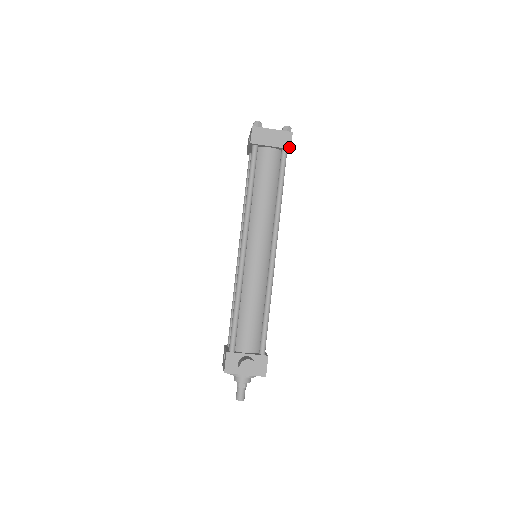
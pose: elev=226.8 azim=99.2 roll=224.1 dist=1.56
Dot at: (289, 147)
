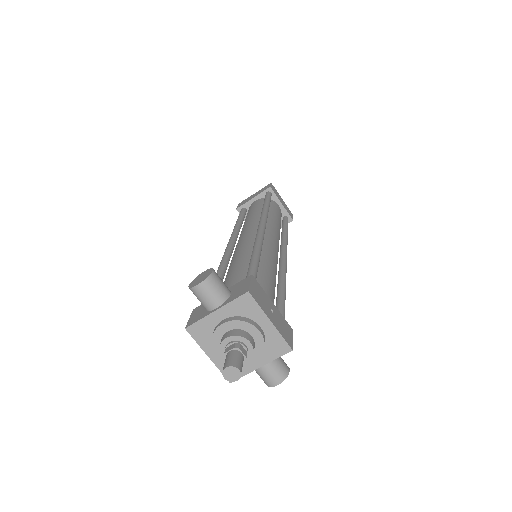
Dot at: (269, 187)
